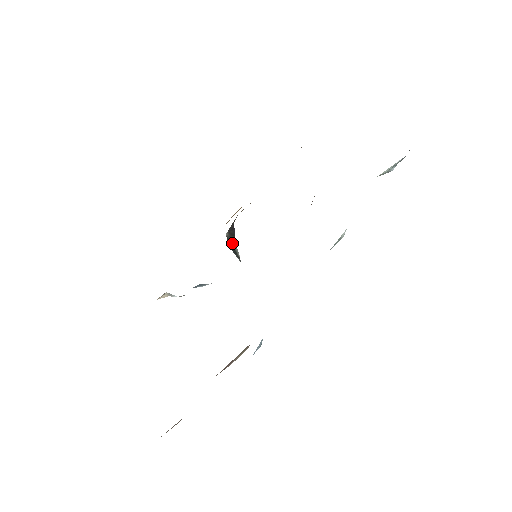
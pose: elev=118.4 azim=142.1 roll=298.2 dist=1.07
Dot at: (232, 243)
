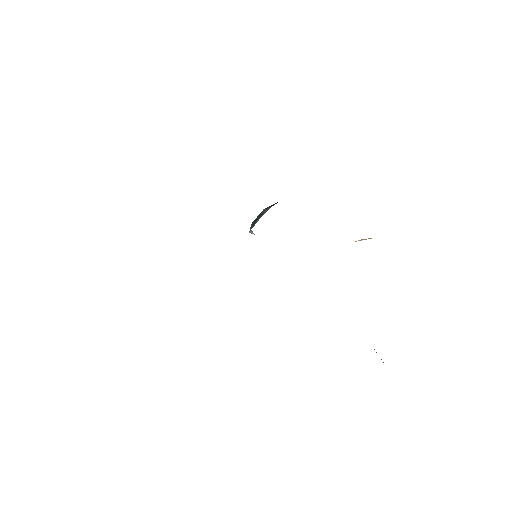
Dot at: (261, 215)
